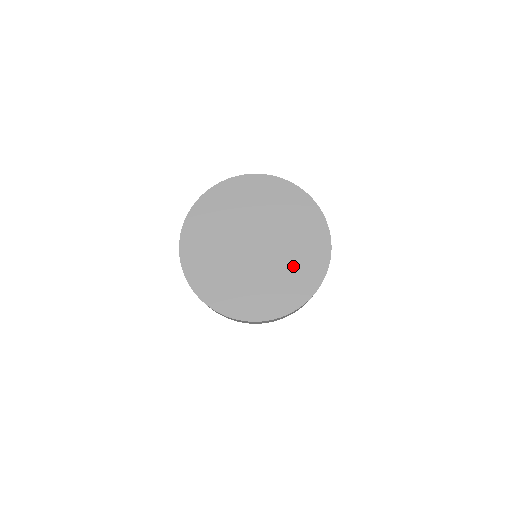
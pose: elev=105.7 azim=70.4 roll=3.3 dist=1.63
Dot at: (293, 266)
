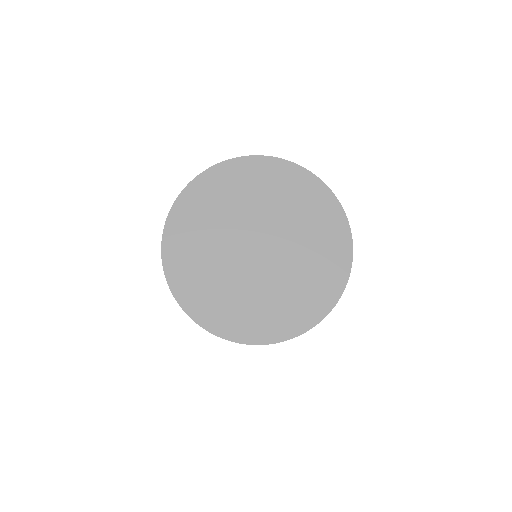
Dot at: (307, 272)
